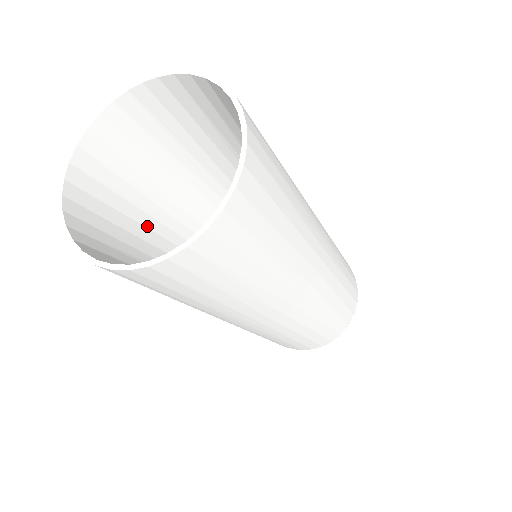
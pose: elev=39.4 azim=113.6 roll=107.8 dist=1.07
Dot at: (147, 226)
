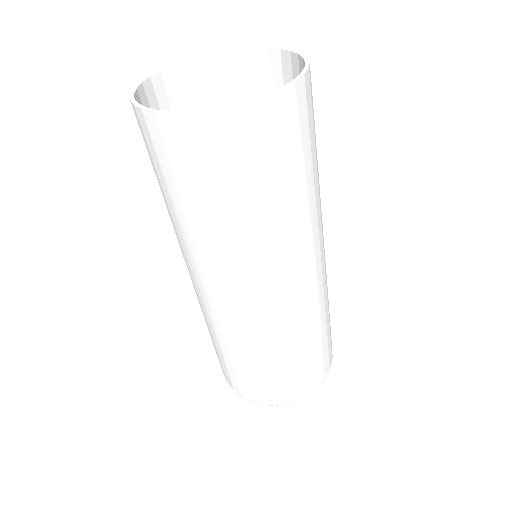
Dot at: occluded
